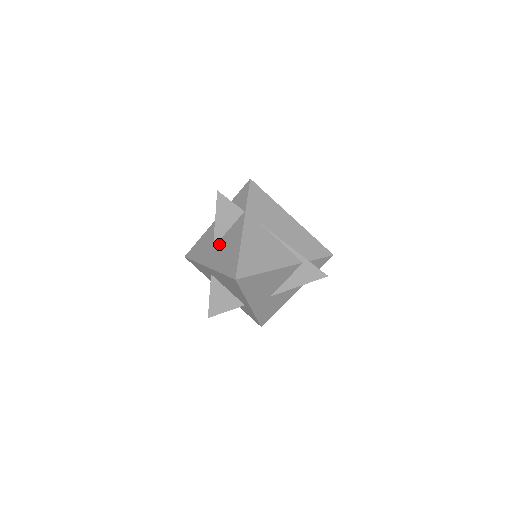
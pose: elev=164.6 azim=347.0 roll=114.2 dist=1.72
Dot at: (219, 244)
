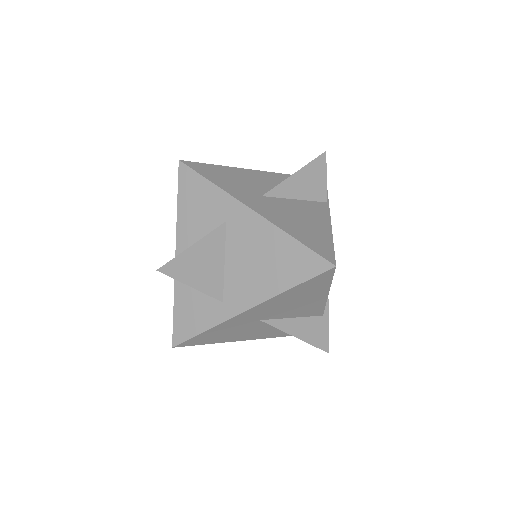
Dot at: (278, 201)
